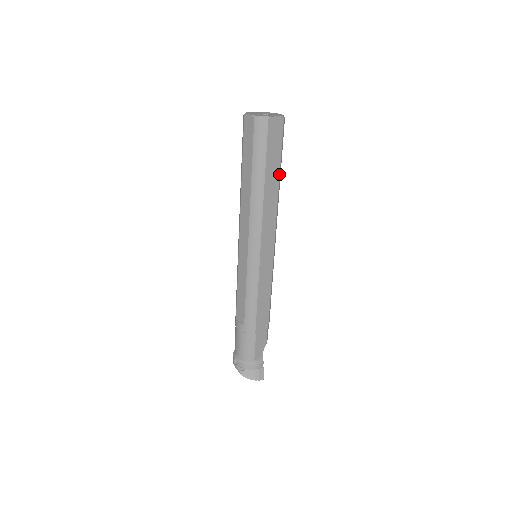
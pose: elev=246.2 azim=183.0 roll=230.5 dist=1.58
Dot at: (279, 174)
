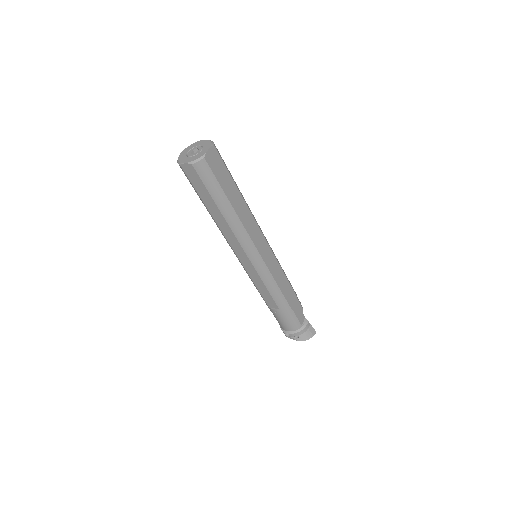
Dot at: (237, 189)
